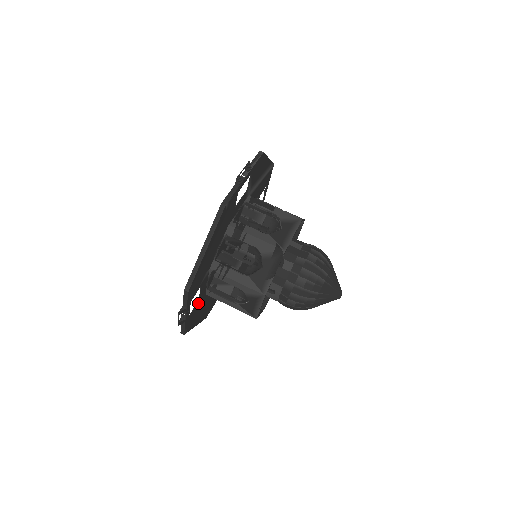
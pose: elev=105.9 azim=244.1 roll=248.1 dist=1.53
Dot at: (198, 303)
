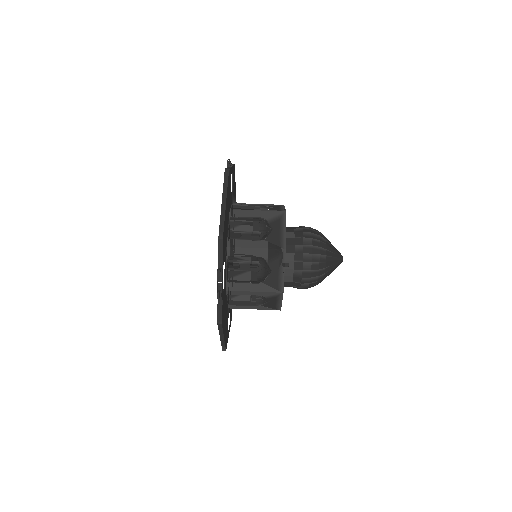
Dot at: (224, 291)
